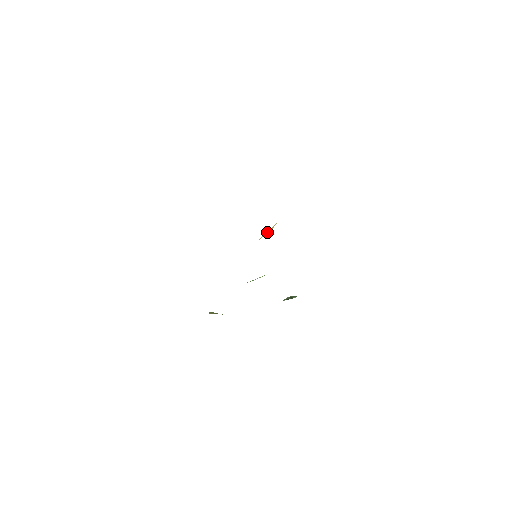
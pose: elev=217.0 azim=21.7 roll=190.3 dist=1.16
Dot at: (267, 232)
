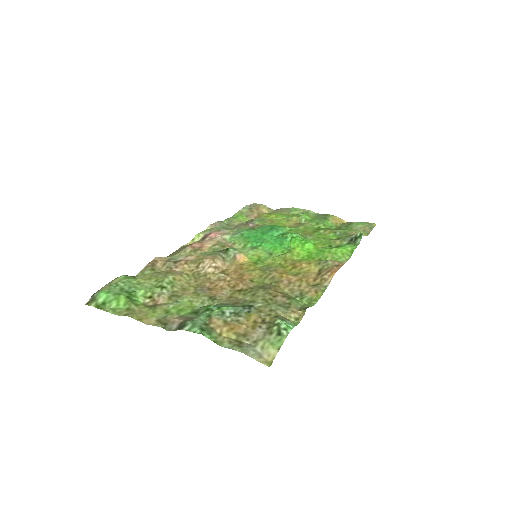
Dot at: (232, 270)
